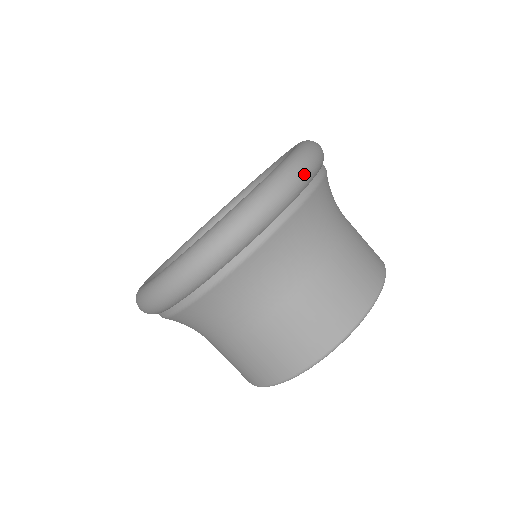
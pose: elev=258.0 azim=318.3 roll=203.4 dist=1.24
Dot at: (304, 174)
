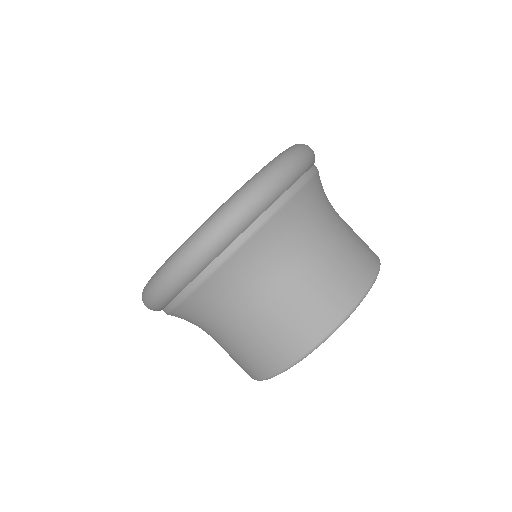
Dot at: occluded
